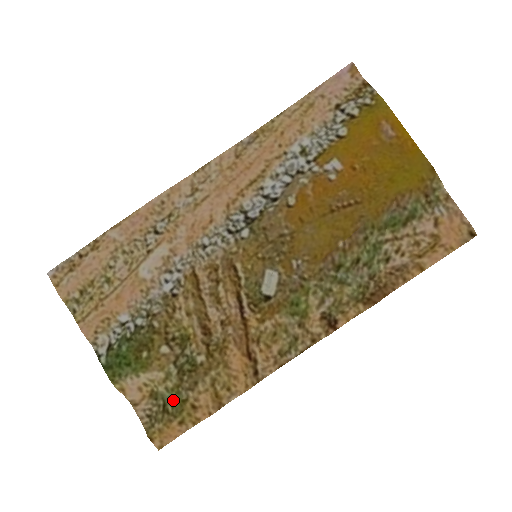
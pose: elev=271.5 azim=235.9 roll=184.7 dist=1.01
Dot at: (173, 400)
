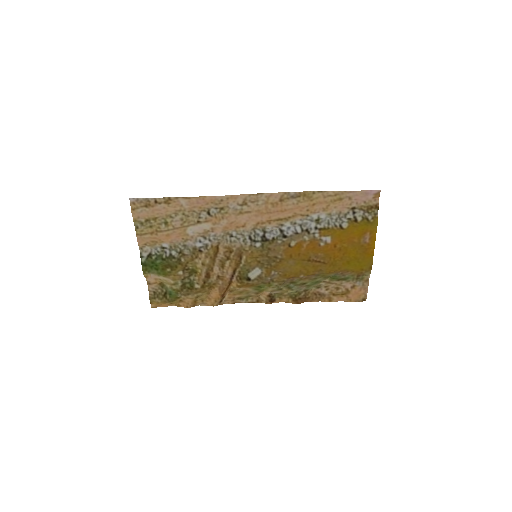
Dot at: (172, 294)
